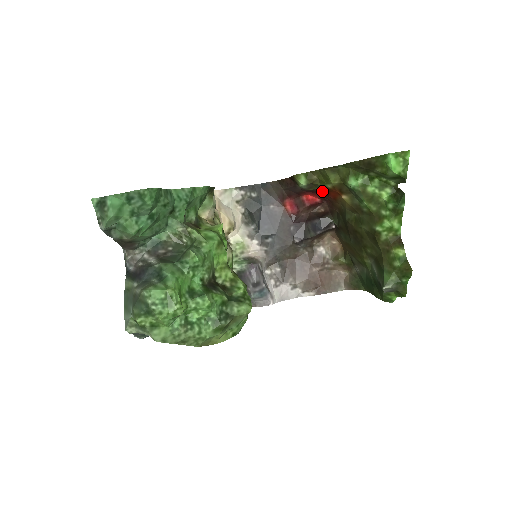
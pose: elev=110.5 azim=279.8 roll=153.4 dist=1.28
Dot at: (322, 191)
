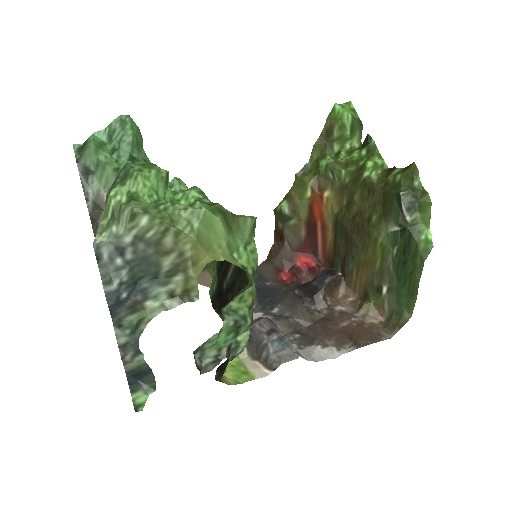
Dot at: (308, 220)
